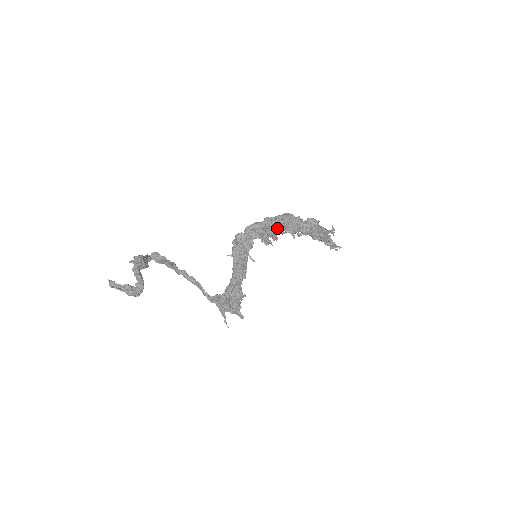
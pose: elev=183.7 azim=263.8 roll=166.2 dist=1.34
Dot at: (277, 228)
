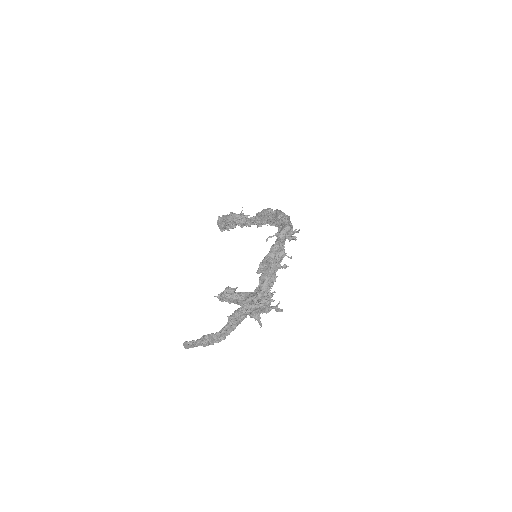
Dot at: occluded
